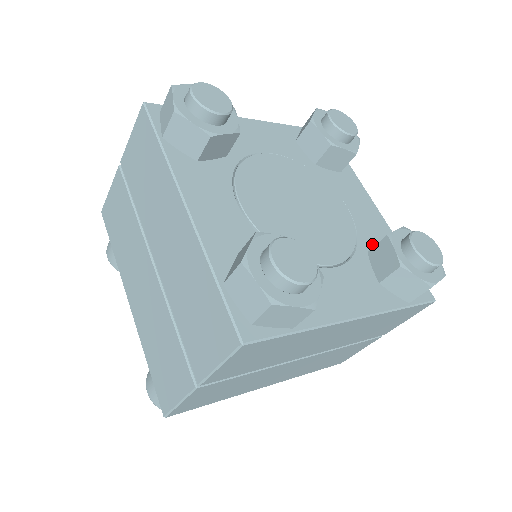
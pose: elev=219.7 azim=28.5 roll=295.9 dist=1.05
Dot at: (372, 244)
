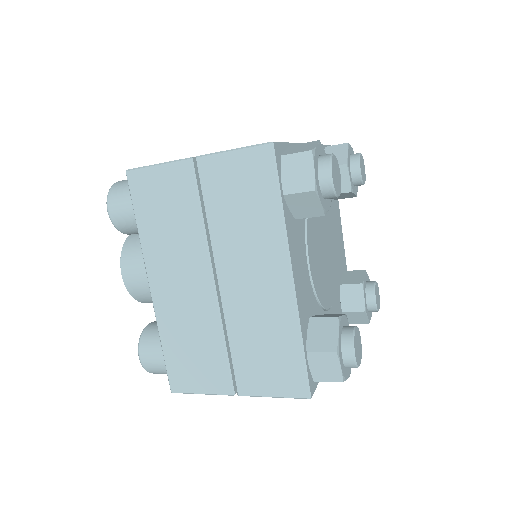
Dot at: (341, 274)
